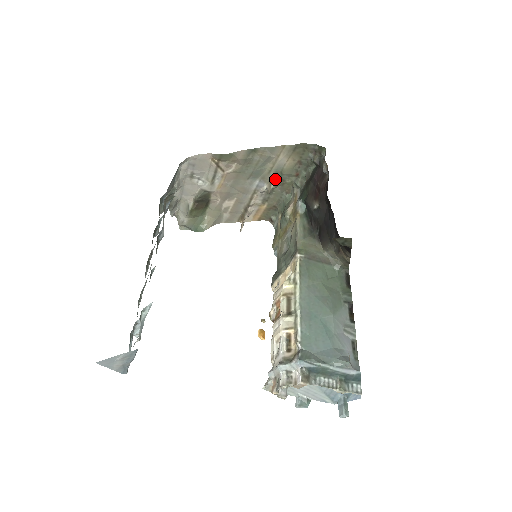
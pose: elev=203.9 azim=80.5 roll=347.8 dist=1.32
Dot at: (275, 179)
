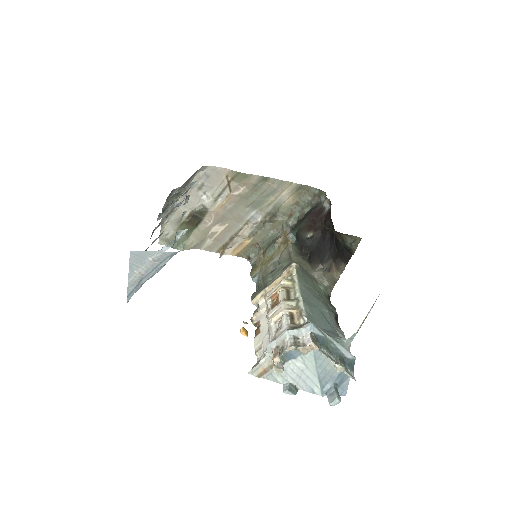
Dot at: (271, 214)
